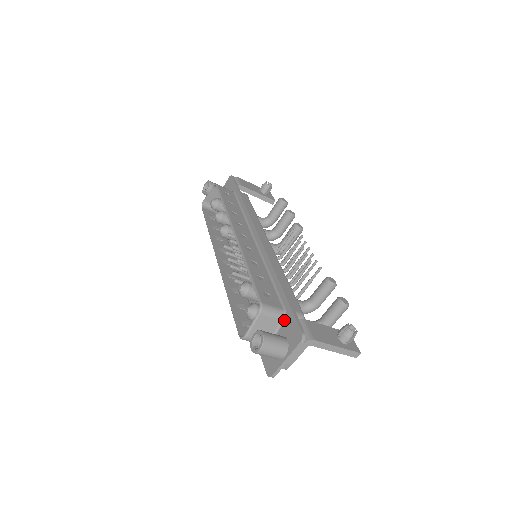
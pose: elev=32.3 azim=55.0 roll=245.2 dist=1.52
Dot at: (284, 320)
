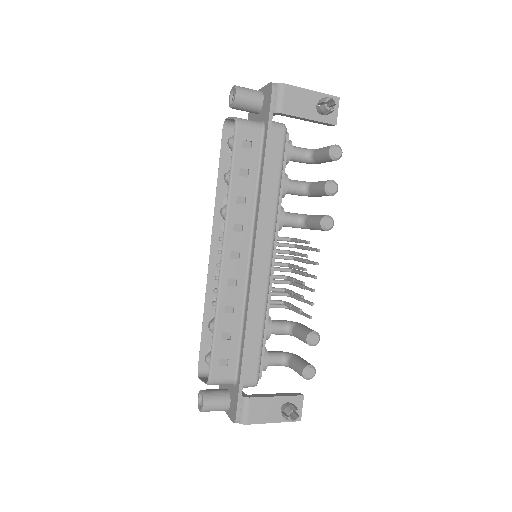
Dot at: (234, 386)
